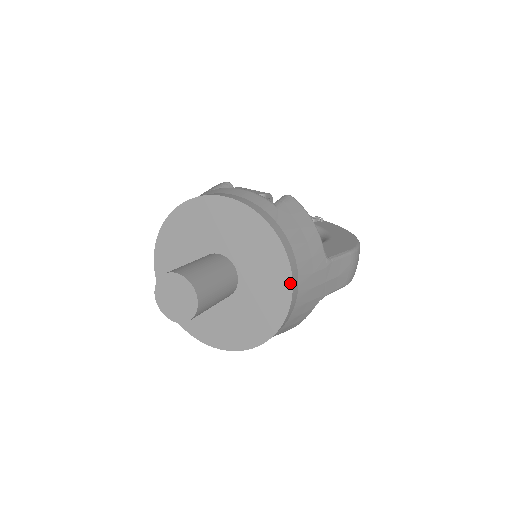
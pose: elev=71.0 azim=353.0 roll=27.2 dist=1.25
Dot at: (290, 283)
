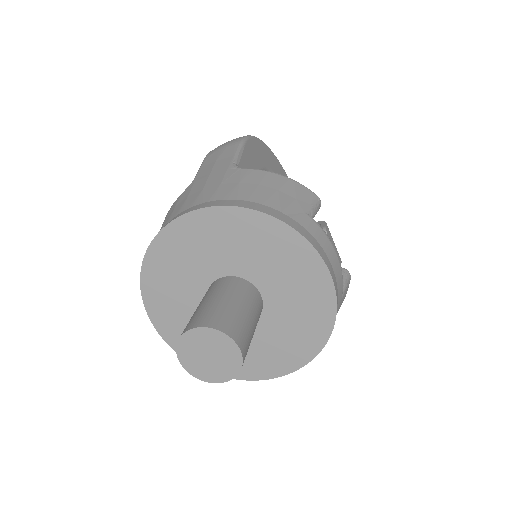
Dot at: (289, 371)
